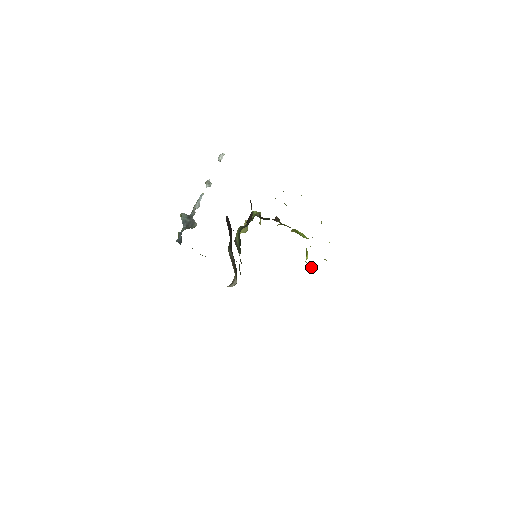
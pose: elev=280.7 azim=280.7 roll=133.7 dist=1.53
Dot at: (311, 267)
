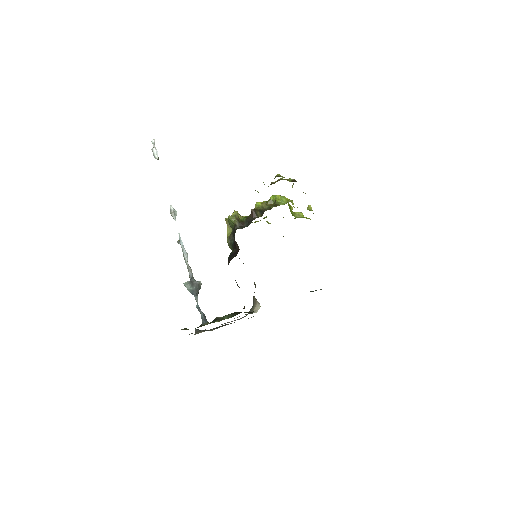
Dot at: (300, 215)
